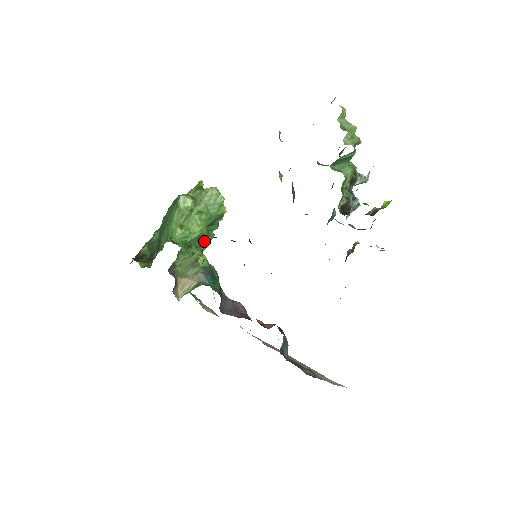
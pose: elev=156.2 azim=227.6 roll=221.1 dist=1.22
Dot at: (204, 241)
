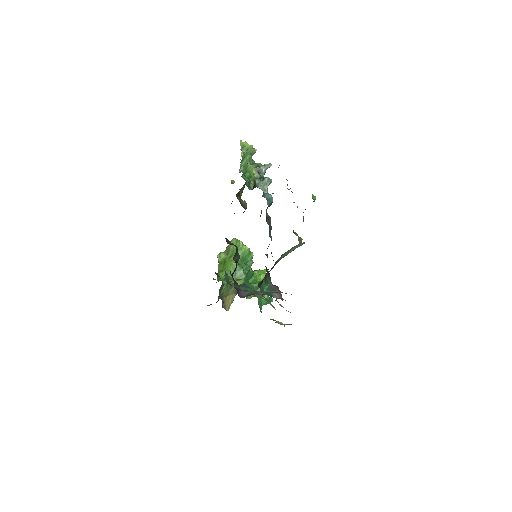
Dot at: (241, 272)
